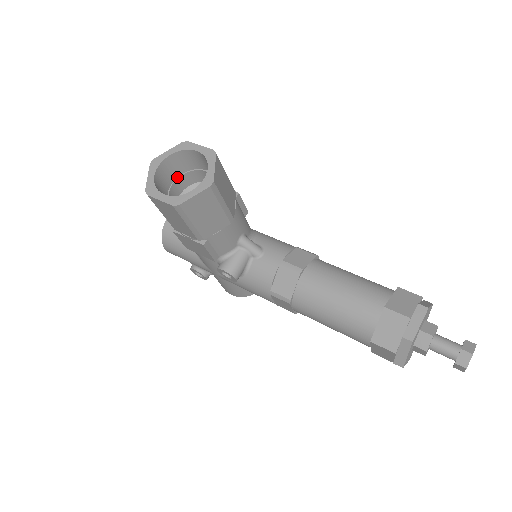
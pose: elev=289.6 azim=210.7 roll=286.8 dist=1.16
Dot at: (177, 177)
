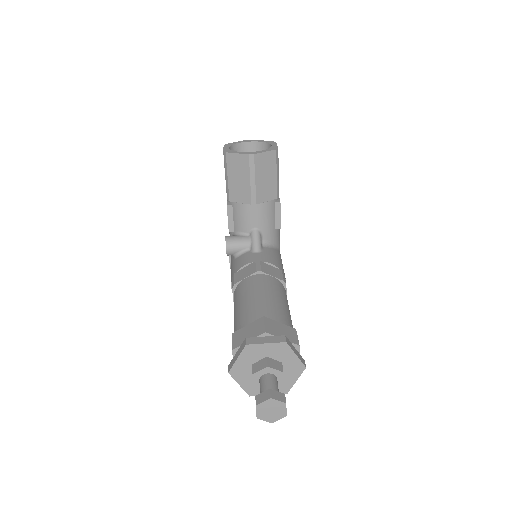
Dot at: occluded
